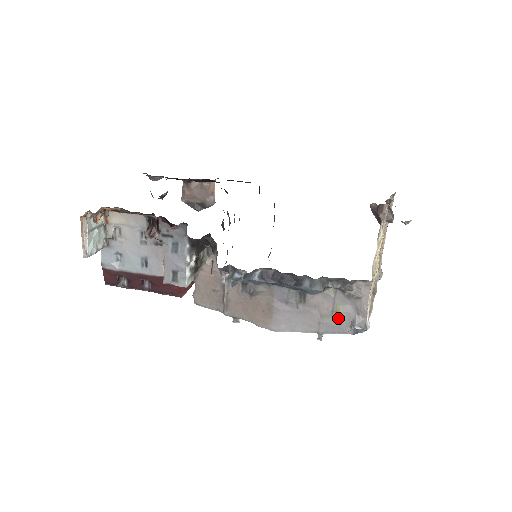
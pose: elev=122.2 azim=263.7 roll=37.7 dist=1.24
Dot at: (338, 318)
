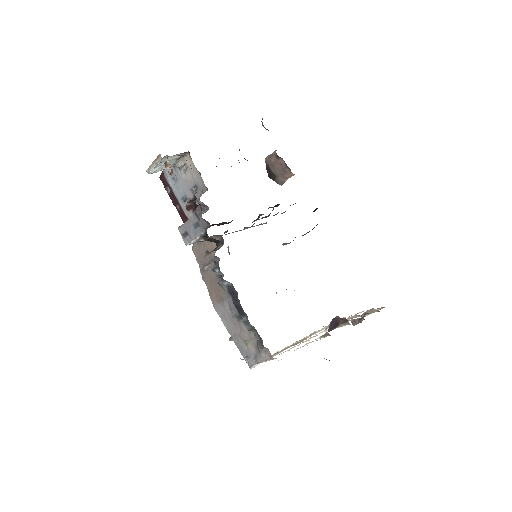
Dot at: (245, 346)
